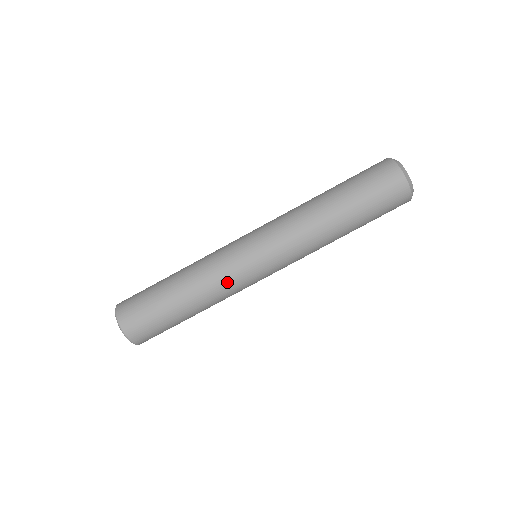
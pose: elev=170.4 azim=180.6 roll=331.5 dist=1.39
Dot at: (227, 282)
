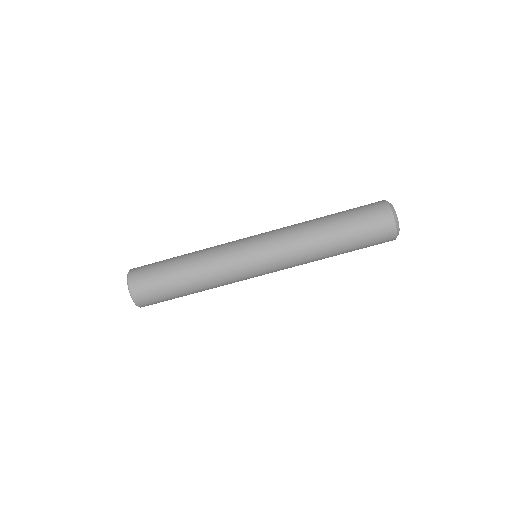
Dot at: (222, 253)
